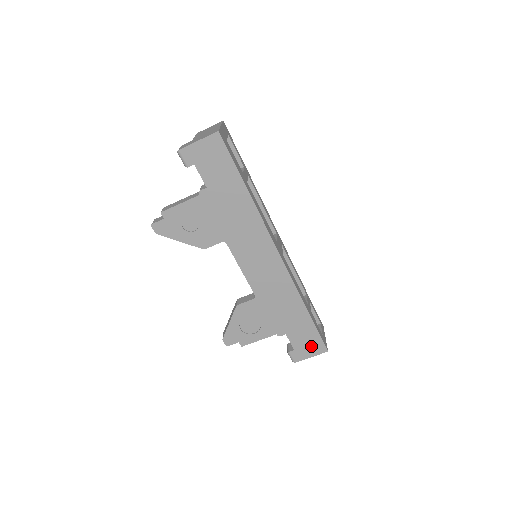
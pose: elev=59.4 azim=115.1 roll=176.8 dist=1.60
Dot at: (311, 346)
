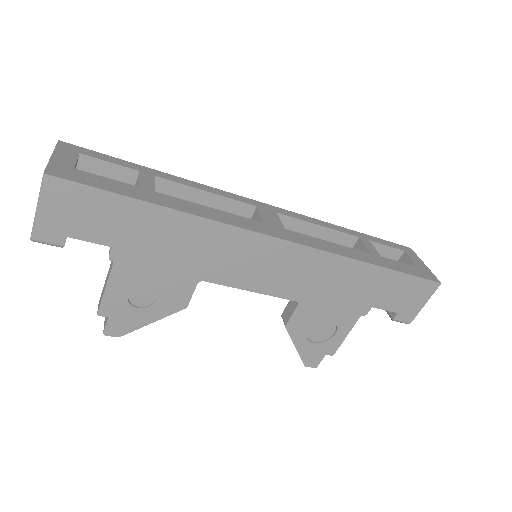
Dot at: (415, 294)
